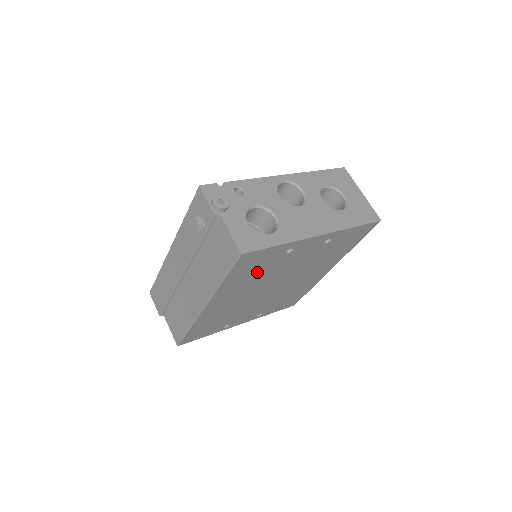
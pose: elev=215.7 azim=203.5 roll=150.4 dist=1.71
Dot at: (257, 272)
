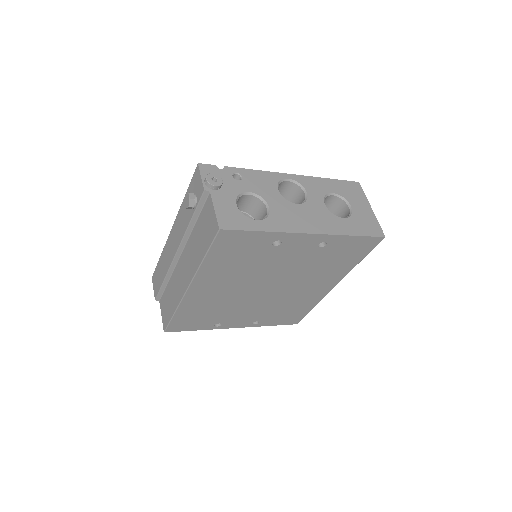
Dot at: (242, 260)
